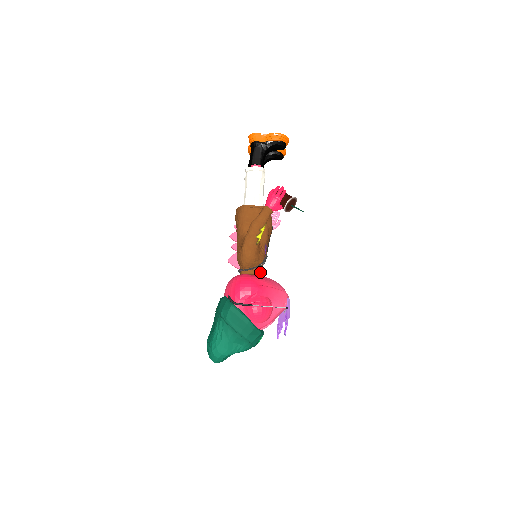
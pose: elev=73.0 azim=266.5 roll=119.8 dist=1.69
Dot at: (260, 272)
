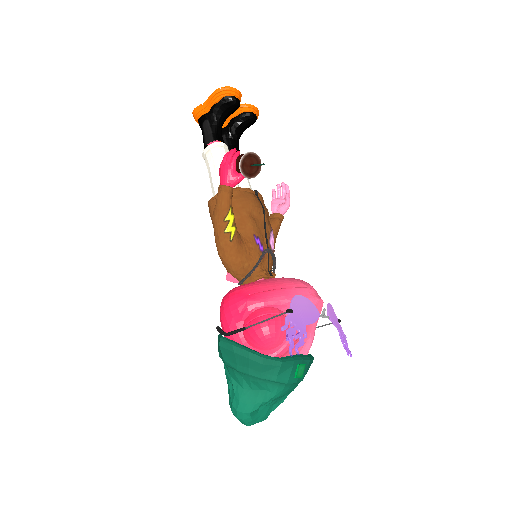
Dot at: (262, 275)
